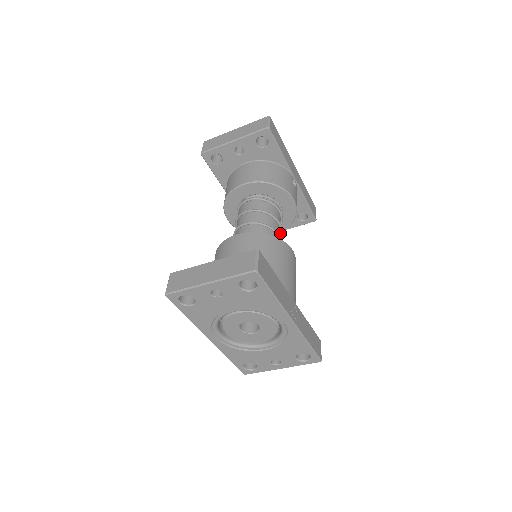
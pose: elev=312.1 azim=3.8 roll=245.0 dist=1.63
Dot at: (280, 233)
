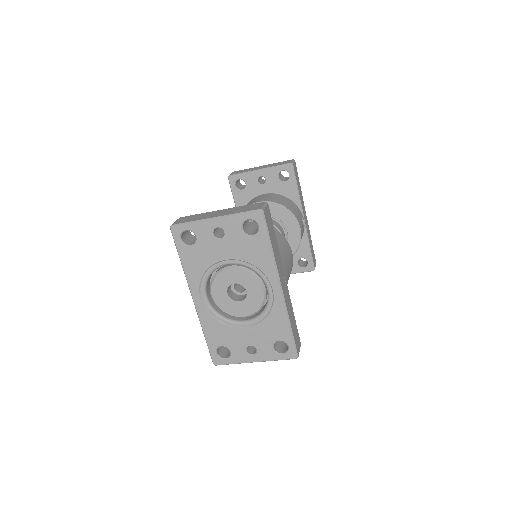
Dot at: occluded
